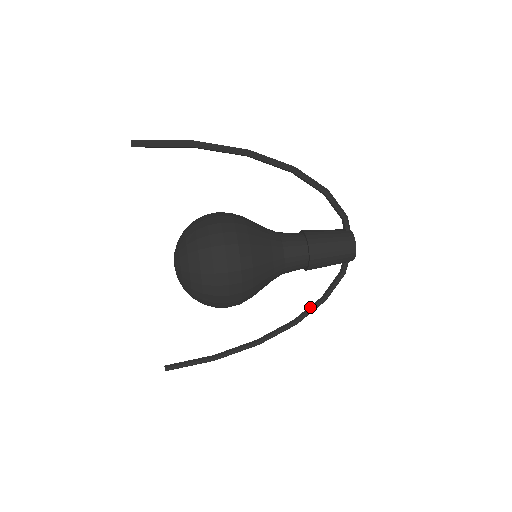
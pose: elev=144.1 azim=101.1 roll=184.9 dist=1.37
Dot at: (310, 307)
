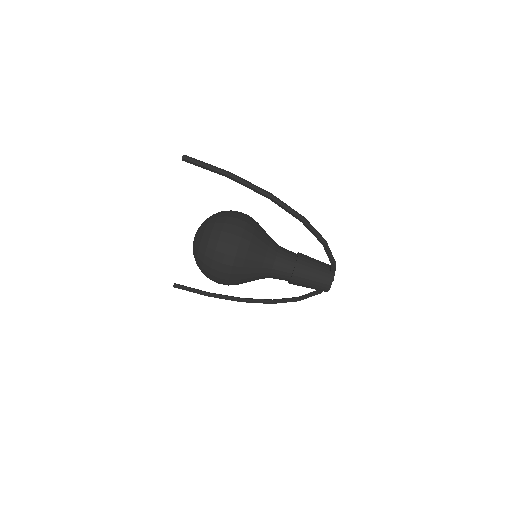
Dot at: (286, 299)
